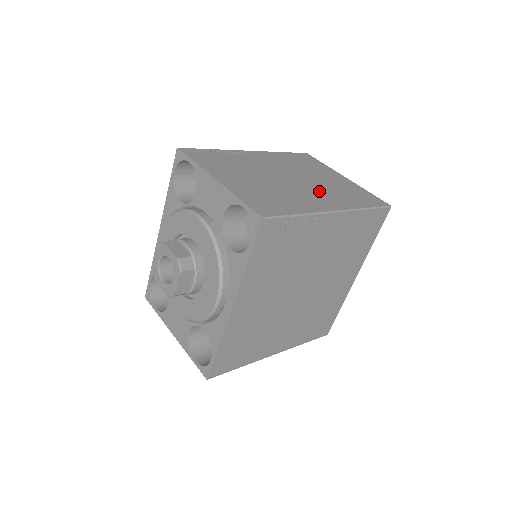
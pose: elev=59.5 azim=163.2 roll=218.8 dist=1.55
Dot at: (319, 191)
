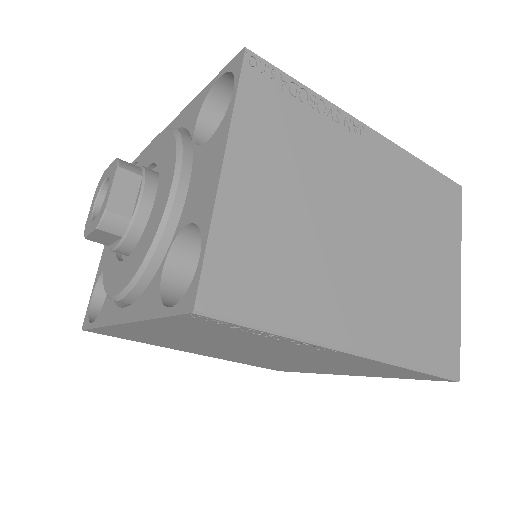
Dot at: (379, 289)
